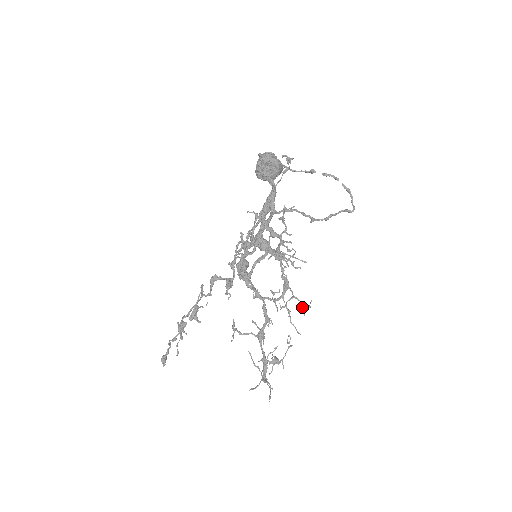
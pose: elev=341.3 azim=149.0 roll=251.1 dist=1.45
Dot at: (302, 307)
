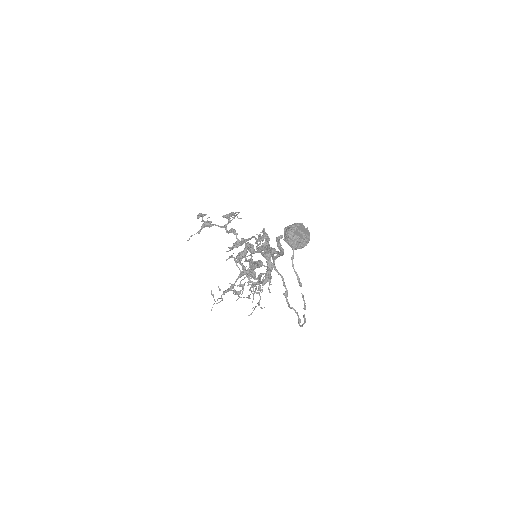
Dot at: (258, 302)
